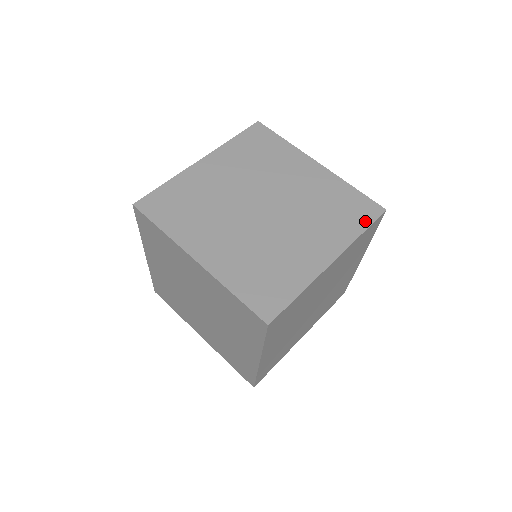
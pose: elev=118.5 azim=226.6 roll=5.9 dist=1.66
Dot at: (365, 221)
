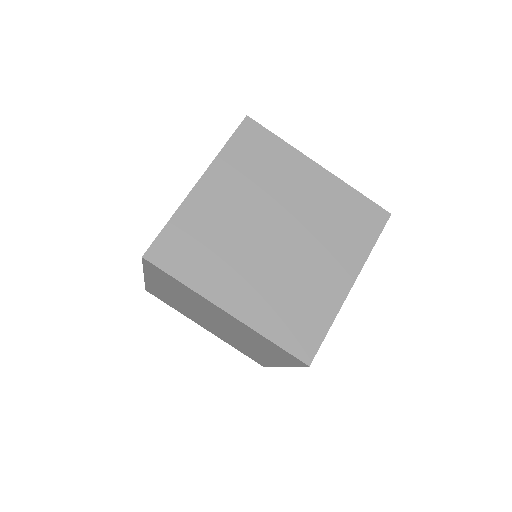
Dot at: (374, 232)
